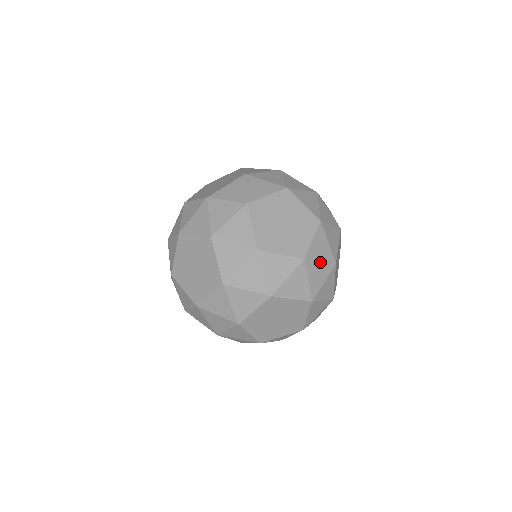
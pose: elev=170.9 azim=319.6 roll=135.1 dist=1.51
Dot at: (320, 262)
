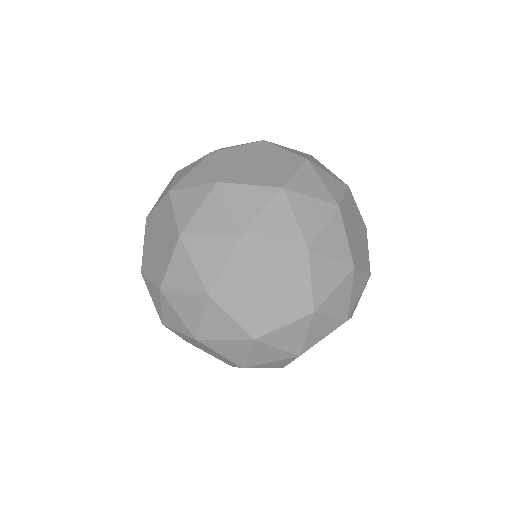
Dot at: (311, 198)
